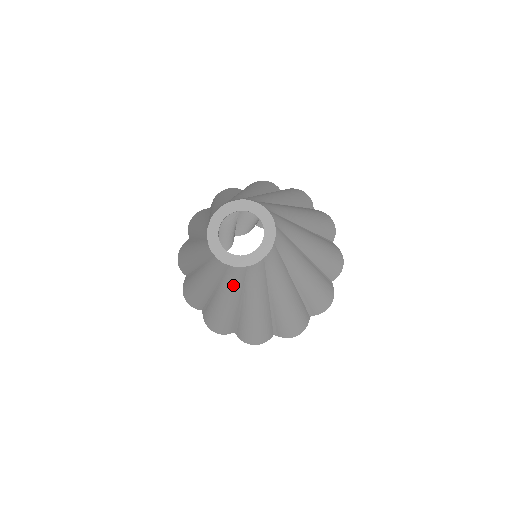
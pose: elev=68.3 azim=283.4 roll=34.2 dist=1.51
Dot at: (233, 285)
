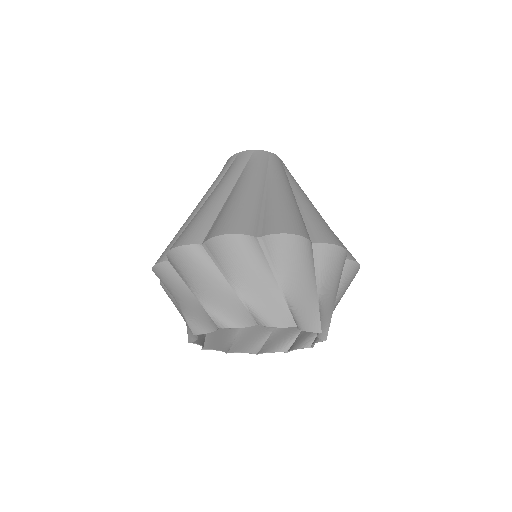
Dot at: (234, 169)
